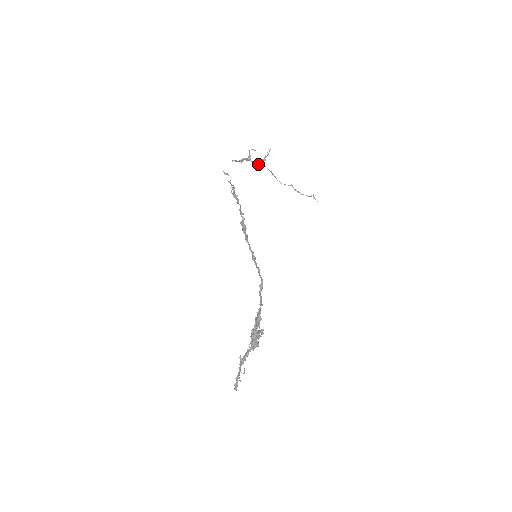
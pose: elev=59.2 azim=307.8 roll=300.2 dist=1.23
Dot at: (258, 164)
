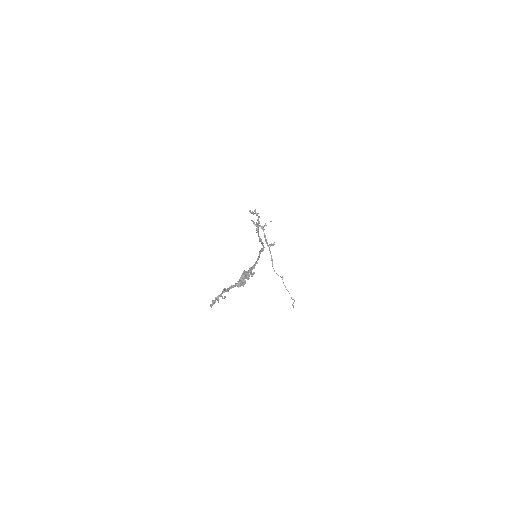
Dot at: (266, 242)
